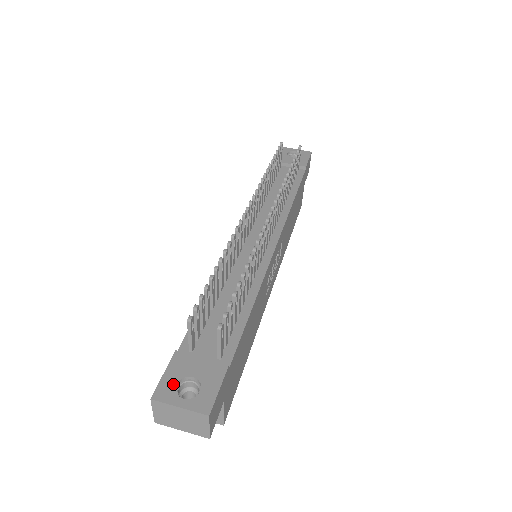
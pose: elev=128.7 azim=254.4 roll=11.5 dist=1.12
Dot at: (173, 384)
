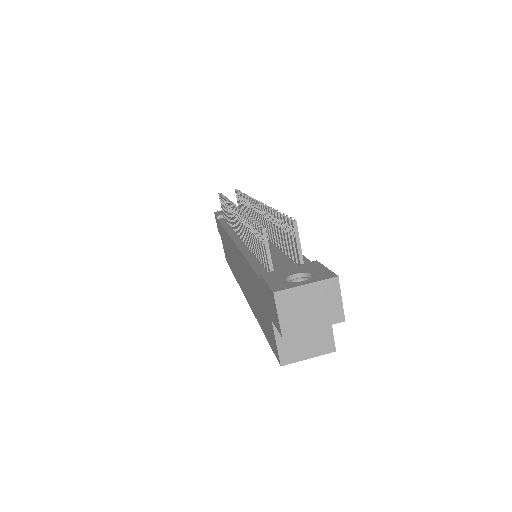
Dot at: (283, 281)
